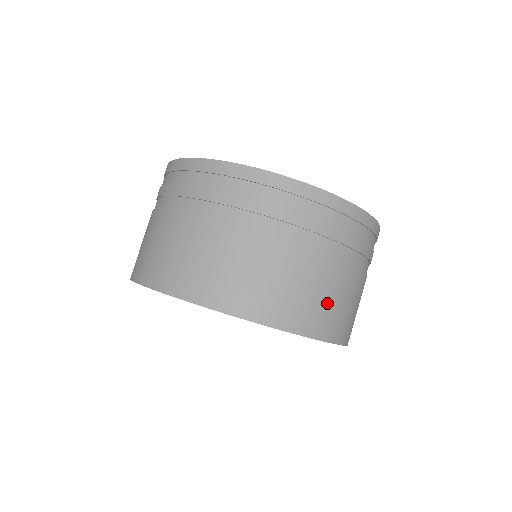
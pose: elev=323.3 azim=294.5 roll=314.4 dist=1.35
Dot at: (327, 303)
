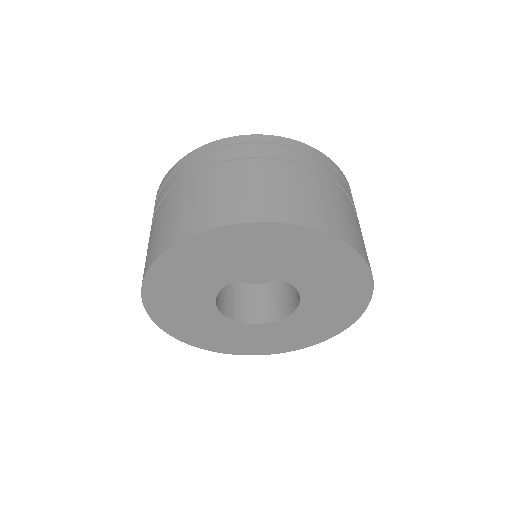
Dot at: (358, 234)
